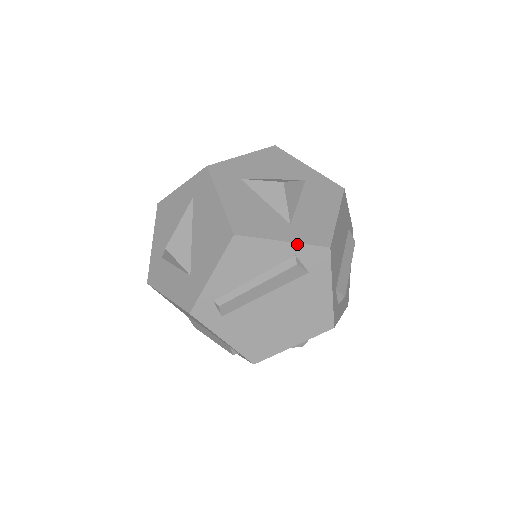
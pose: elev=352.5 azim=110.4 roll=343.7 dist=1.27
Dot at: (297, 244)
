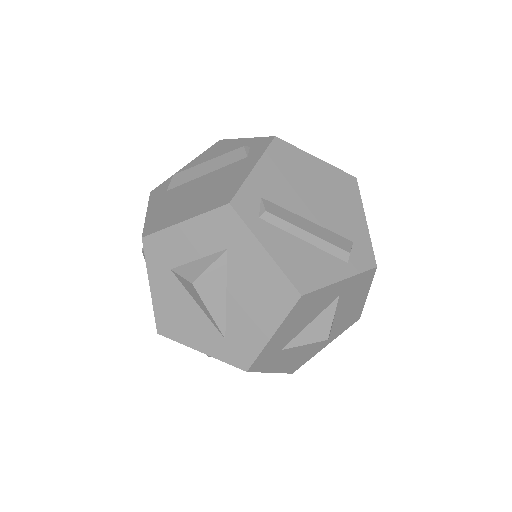
Dot at: (336, 337)
